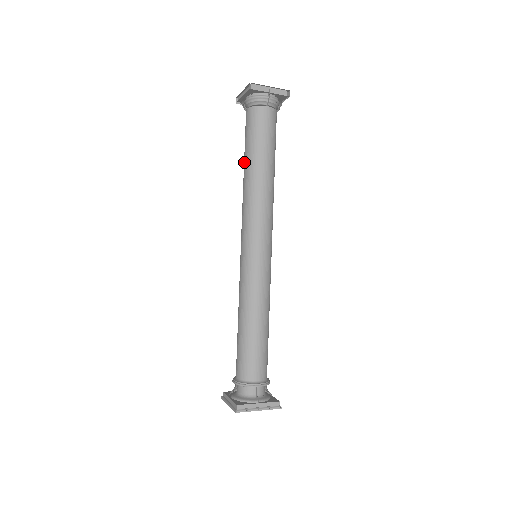
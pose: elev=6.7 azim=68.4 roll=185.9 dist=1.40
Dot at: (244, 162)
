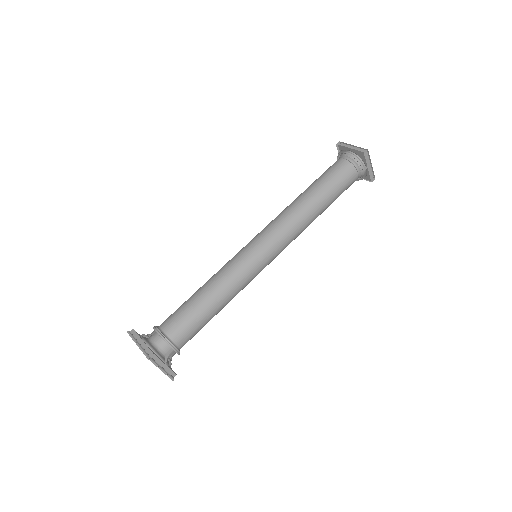
Dot at: (310, 188)
